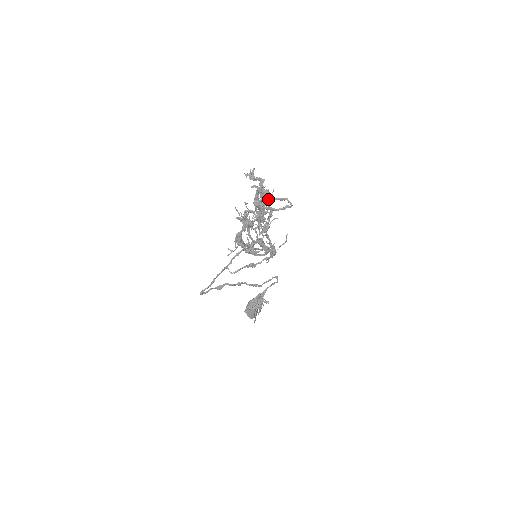
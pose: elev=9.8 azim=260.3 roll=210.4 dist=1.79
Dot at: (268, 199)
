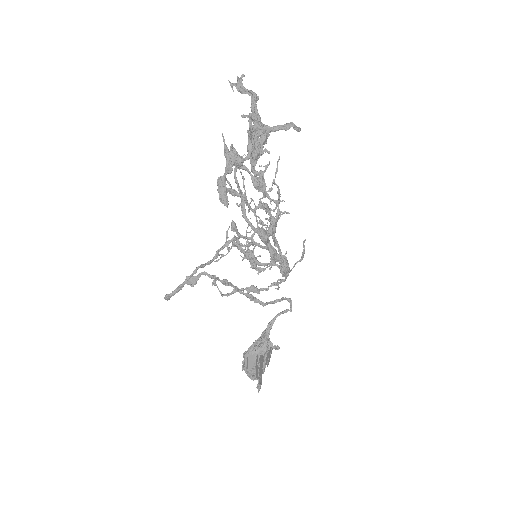
Dot at: occluded
